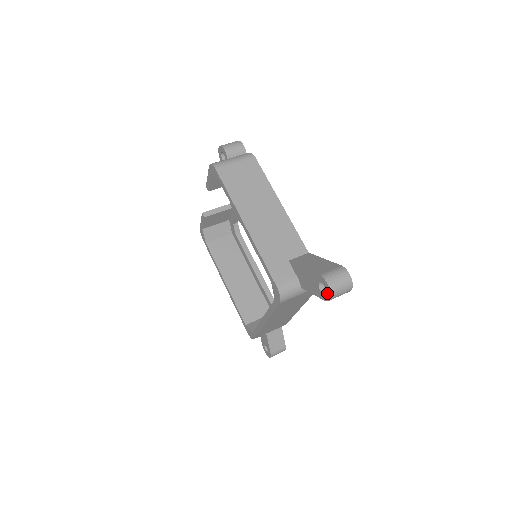
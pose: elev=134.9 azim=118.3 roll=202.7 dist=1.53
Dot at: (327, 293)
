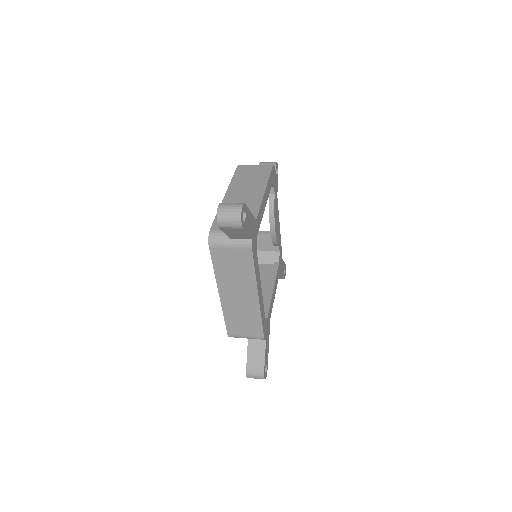
Dot at: (218, 216)
